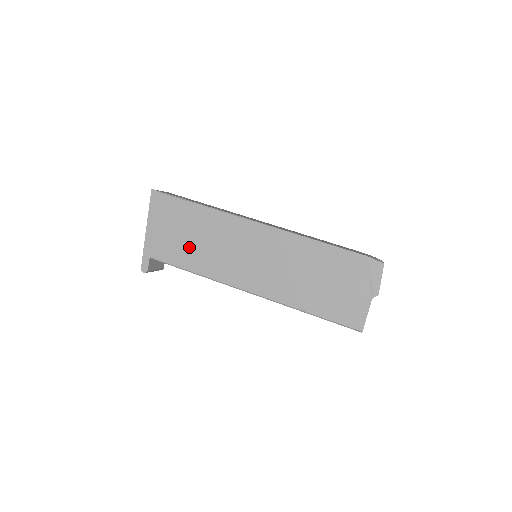
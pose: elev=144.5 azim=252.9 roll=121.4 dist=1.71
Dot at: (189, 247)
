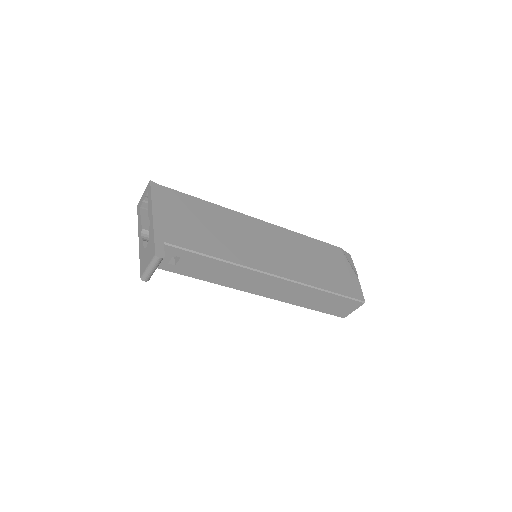
Dot at: (206, 234)
